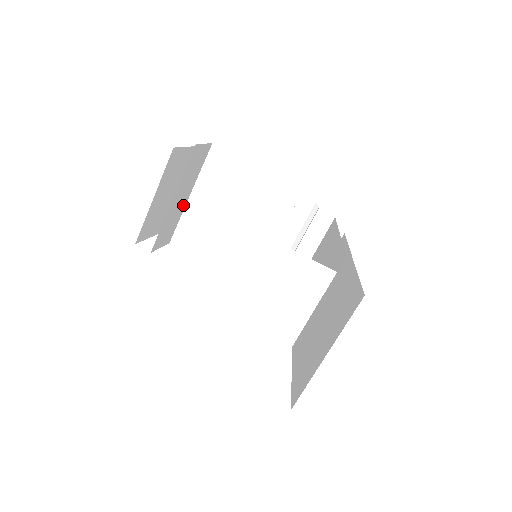
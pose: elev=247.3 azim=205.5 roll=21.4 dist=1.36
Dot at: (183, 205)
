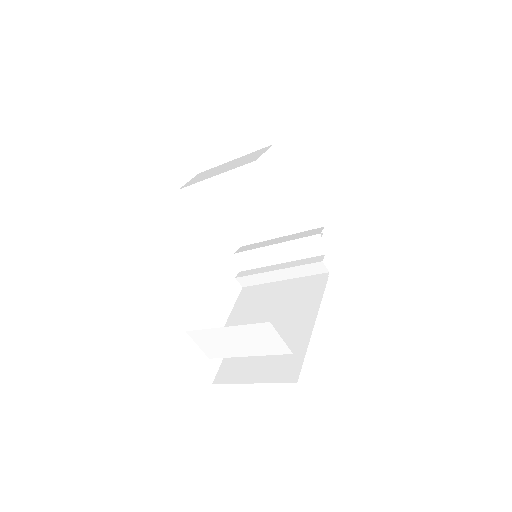
Dot at: (227, 163)
